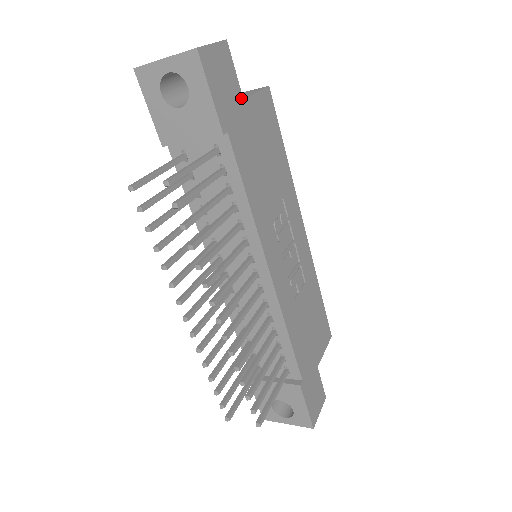
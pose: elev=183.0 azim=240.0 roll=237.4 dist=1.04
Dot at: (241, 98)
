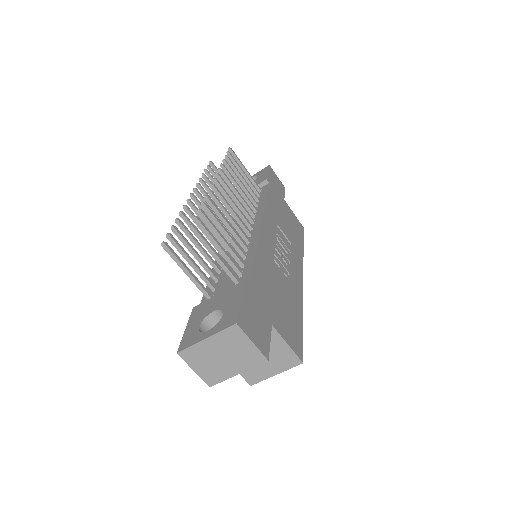
Dot at: (283, 198)
